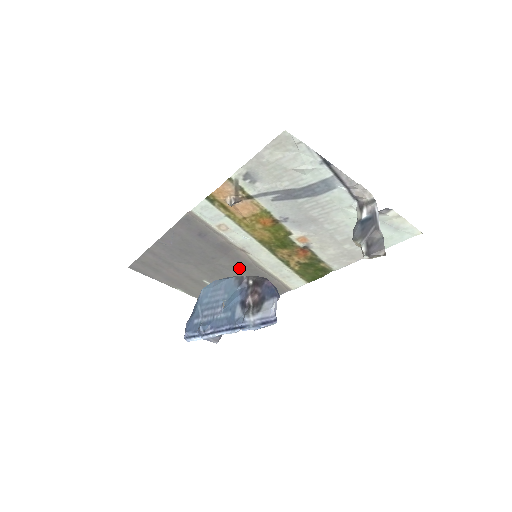
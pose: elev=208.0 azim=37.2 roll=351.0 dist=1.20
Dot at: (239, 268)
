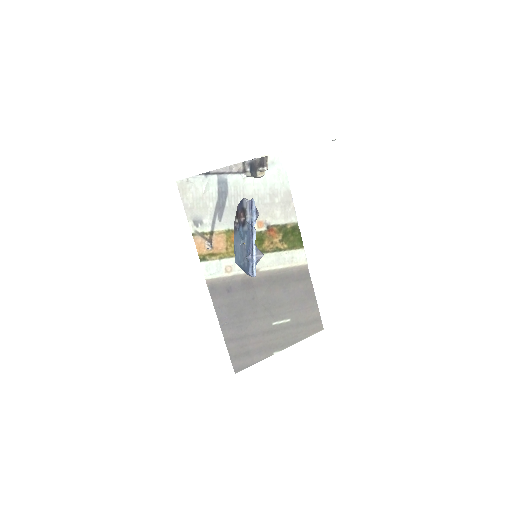
Dot at: (271, 287)
